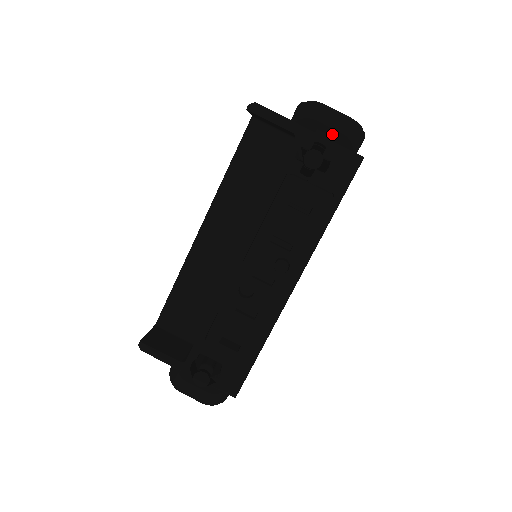
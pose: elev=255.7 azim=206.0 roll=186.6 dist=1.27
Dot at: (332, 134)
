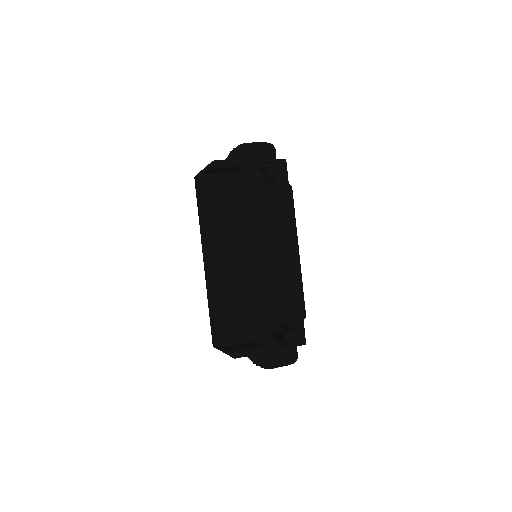
Dot at: (261, 156)
